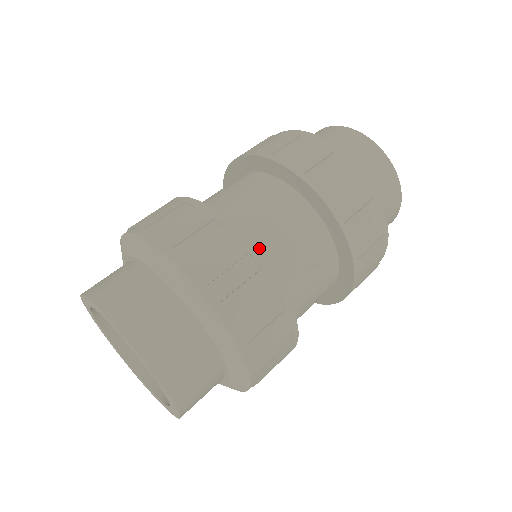
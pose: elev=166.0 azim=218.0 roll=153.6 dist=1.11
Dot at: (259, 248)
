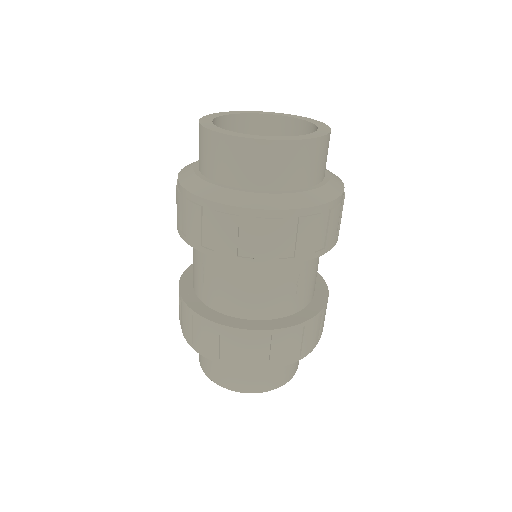
Dot at: (258, 312)
